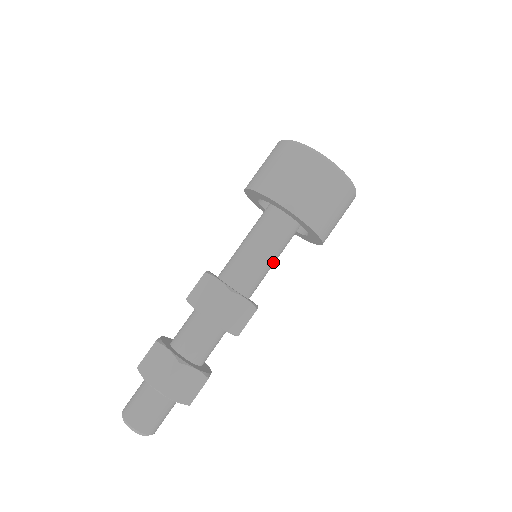
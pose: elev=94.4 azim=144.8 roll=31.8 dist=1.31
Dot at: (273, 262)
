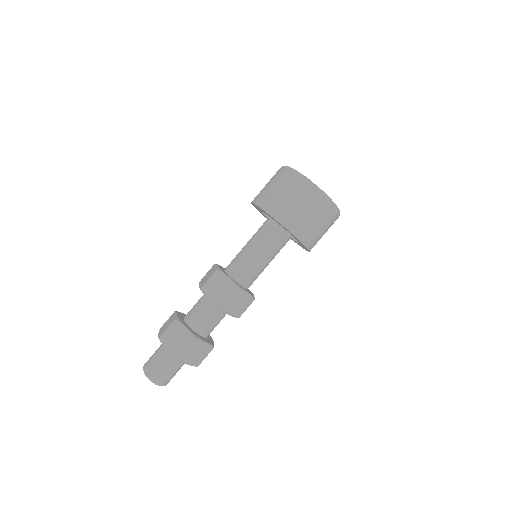
Dot at: (262, 257)
